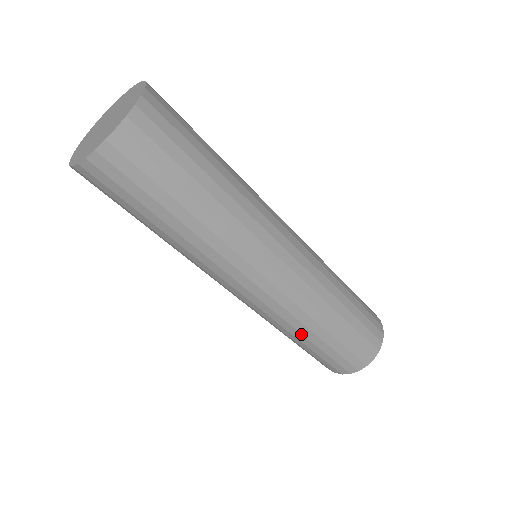
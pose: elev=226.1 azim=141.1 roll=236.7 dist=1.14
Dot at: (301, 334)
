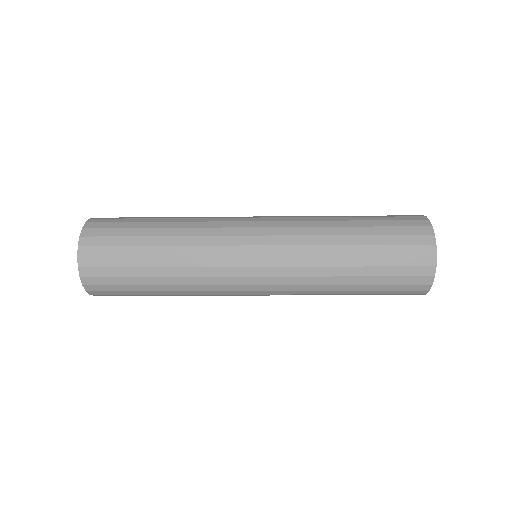
Dot at: (334, 294)
